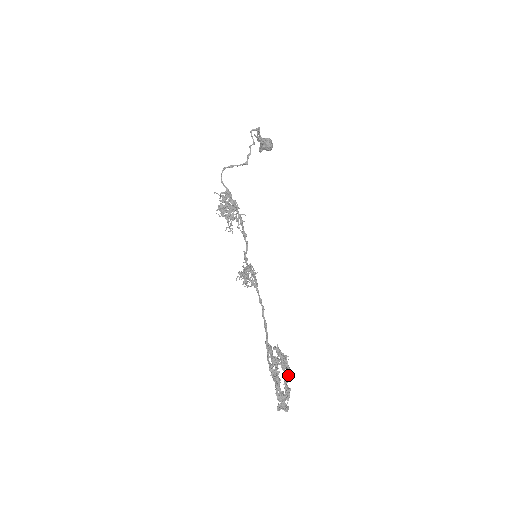
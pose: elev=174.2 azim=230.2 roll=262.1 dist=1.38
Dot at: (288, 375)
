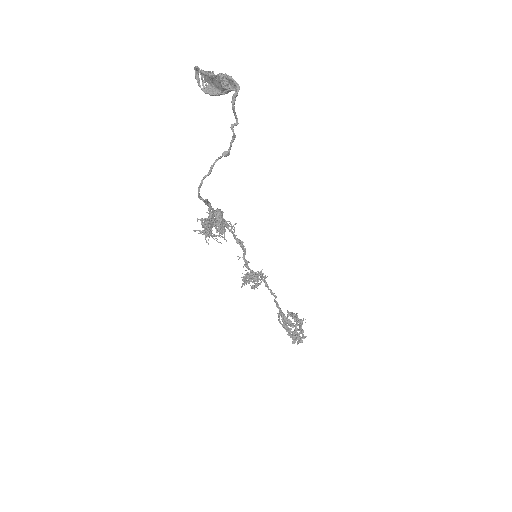
Dot at: occluded
